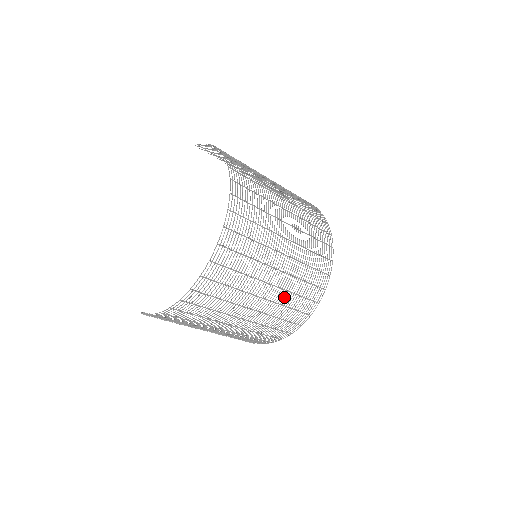
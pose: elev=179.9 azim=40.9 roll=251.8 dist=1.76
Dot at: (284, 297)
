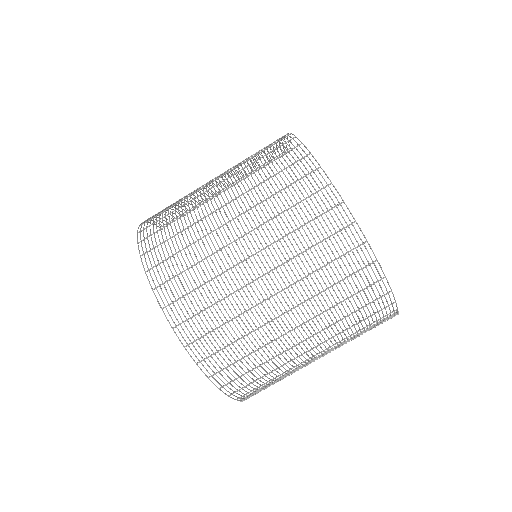
Dot at: occluded
